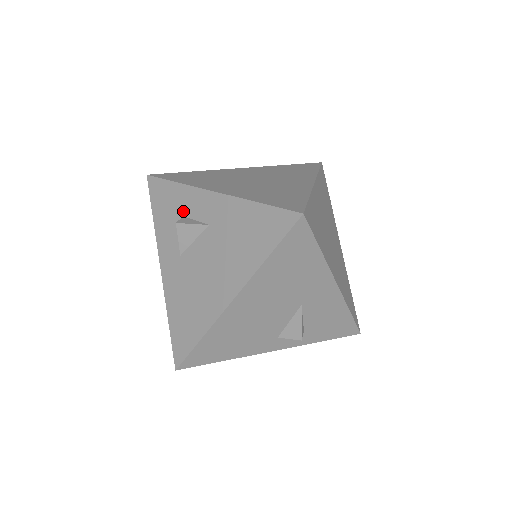
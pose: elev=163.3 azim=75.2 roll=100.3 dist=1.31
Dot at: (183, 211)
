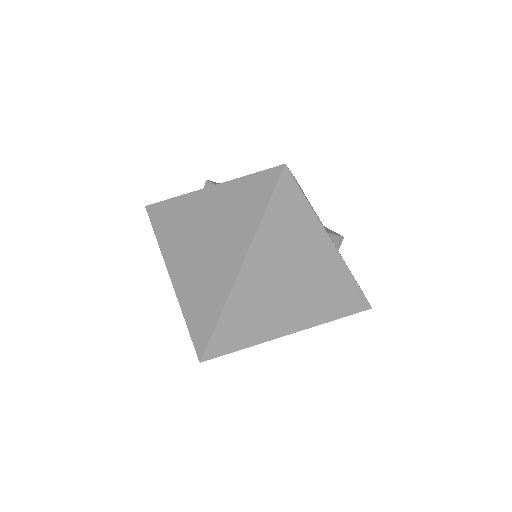
Dot at: occluded
